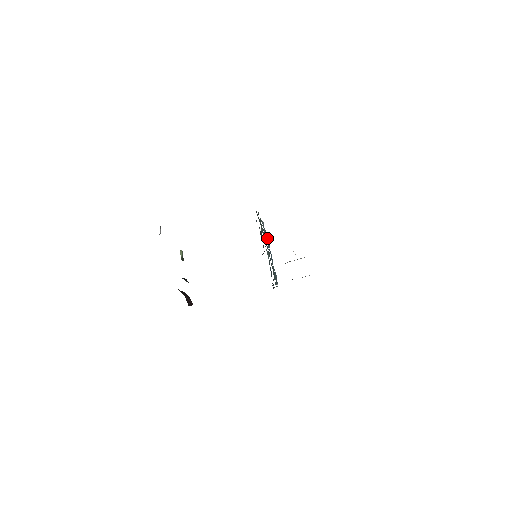
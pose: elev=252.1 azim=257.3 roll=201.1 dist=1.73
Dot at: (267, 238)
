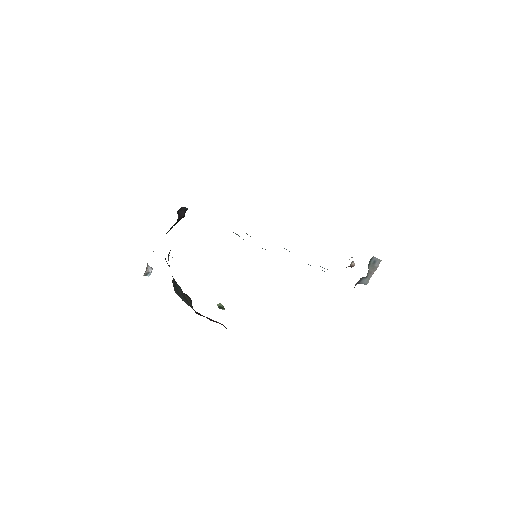
Dot at: occluded
